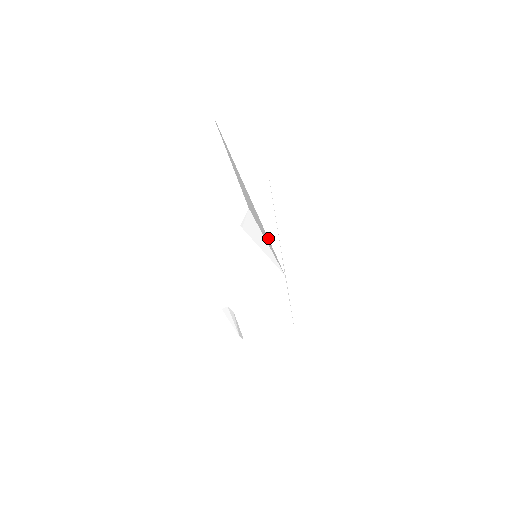
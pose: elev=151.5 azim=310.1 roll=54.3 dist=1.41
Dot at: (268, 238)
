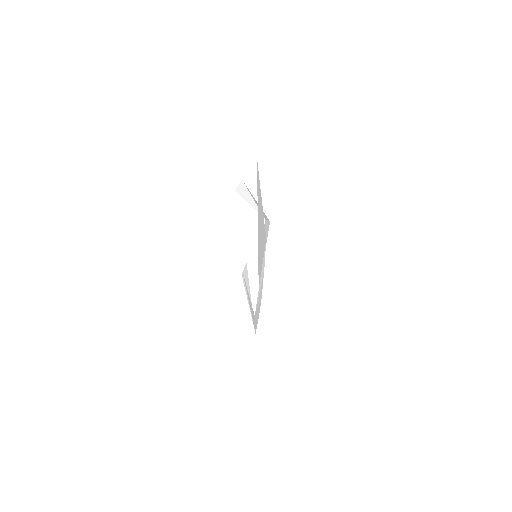
Dot at: (258, 264)
